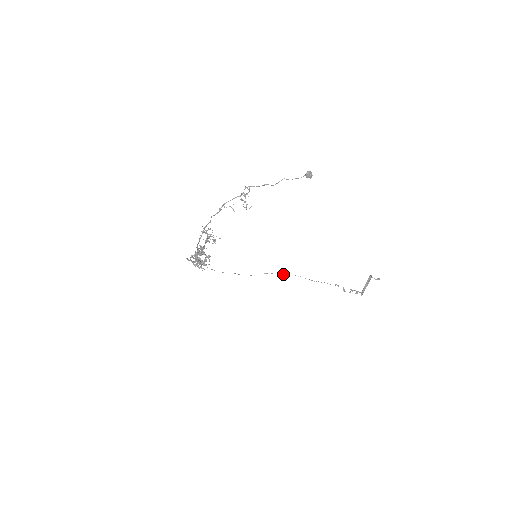
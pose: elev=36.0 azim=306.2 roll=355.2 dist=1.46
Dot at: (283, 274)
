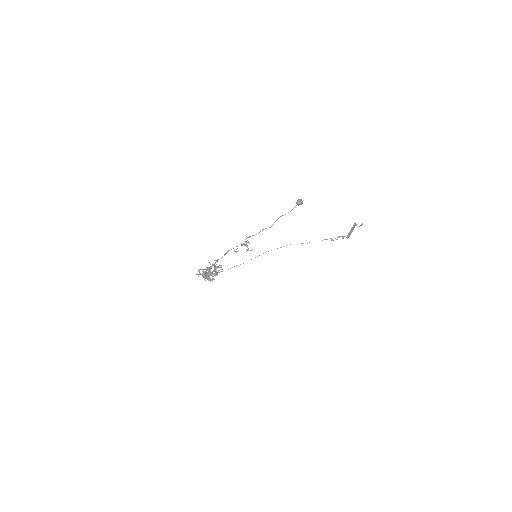
Dot at: occluded
